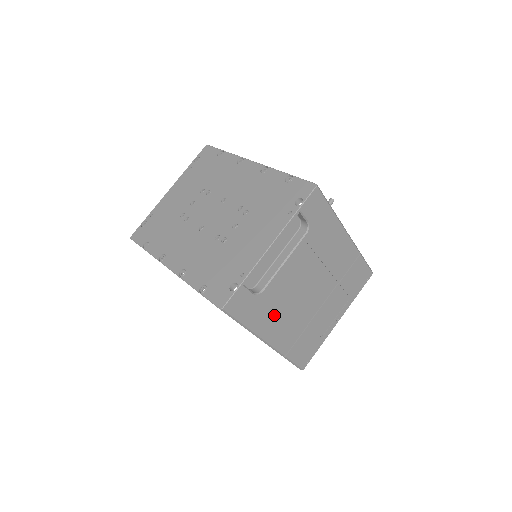
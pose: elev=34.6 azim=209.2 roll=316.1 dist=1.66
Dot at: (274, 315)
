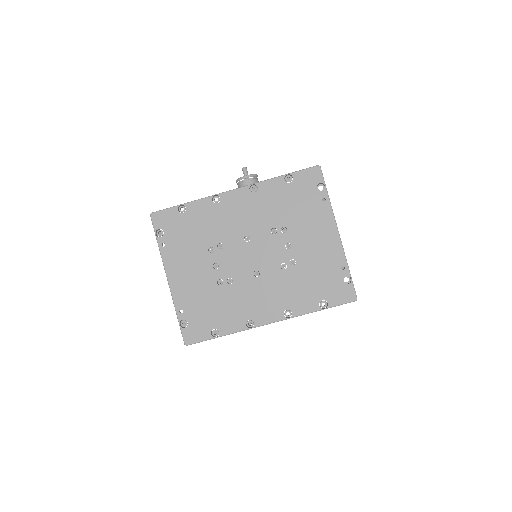
Dot at: occluded
